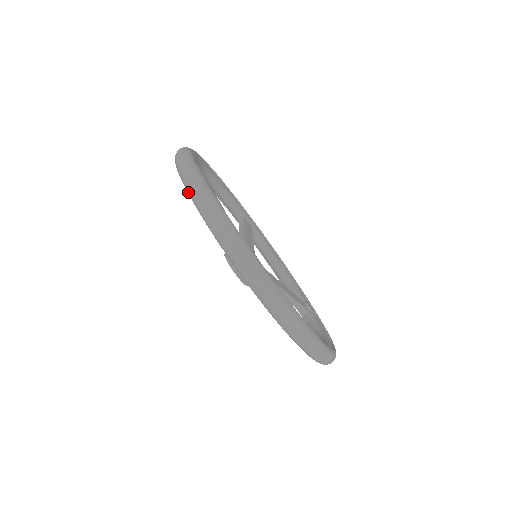
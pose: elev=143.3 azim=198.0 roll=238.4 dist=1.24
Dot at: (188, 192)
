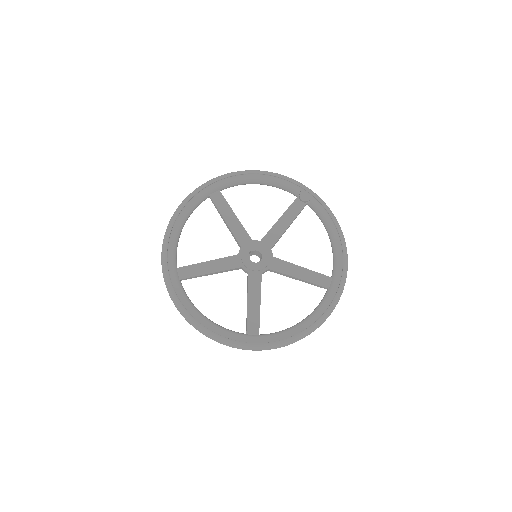
Dot at: occluded
